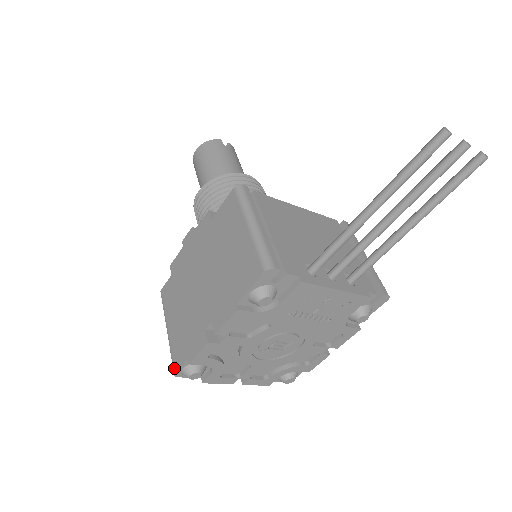
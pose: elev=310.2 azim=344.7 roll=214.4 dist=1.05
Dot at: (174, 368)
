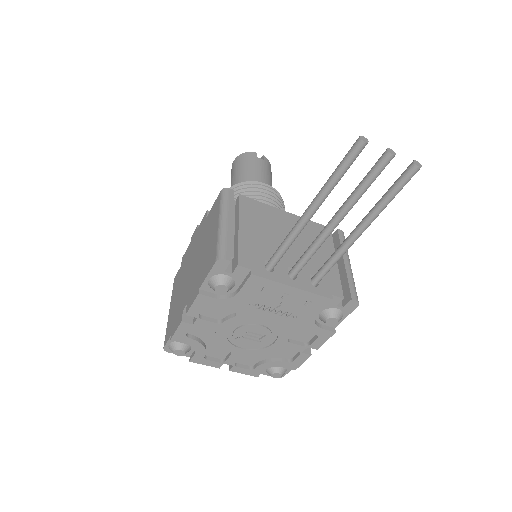
Dot at: (164, 343)
